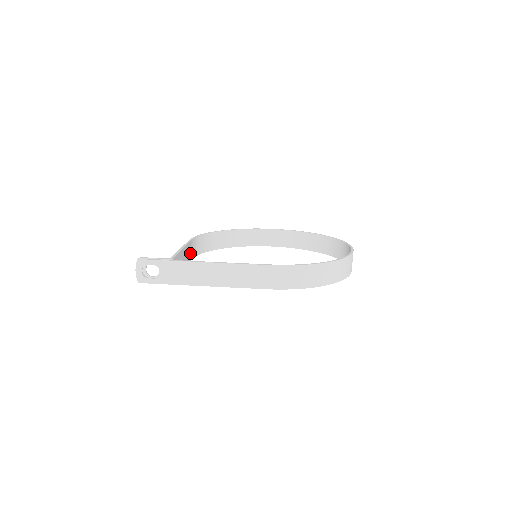
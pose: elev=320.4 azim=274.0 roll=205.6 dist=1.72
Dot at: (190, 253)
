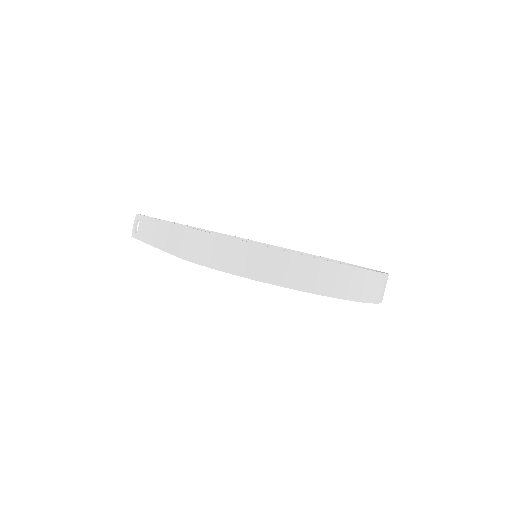
Dot at: occluded
